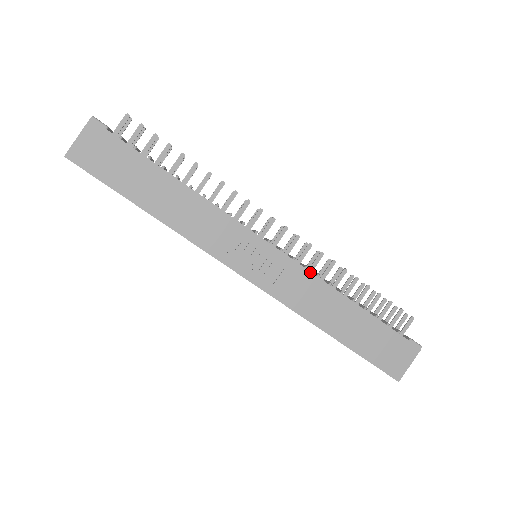
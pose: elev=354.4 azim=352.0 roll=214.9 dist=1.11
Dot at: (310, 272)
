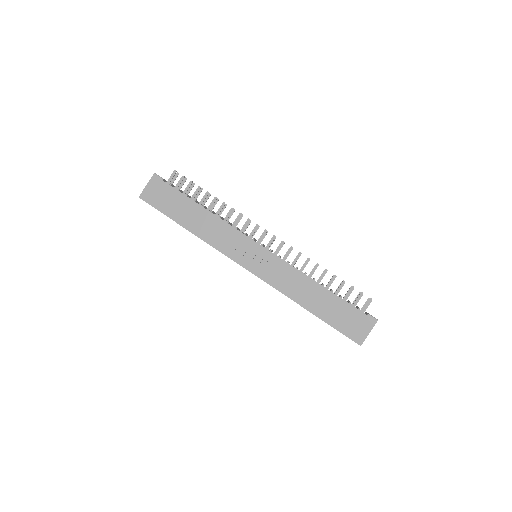
Dot at: (290, 265)
